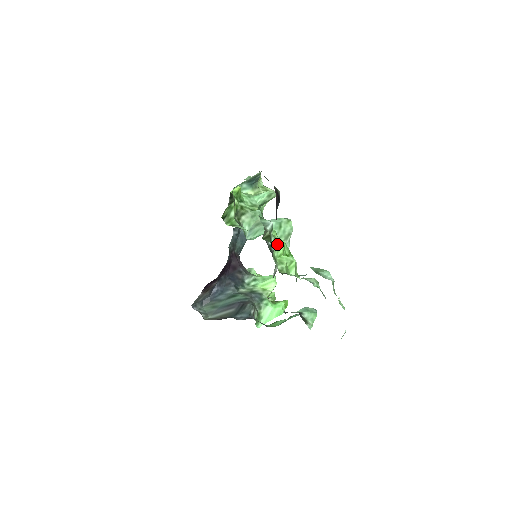
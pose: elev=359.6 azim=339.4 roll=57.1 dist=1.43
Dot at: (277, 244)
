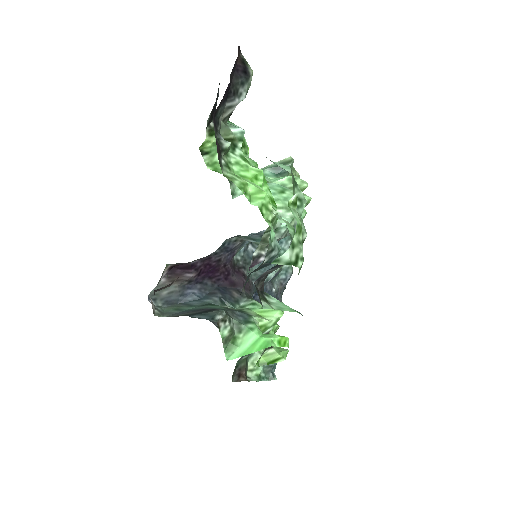
Dot at: (245, 163)
